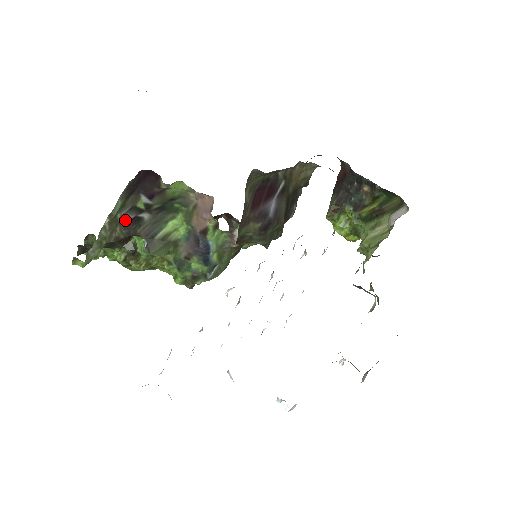
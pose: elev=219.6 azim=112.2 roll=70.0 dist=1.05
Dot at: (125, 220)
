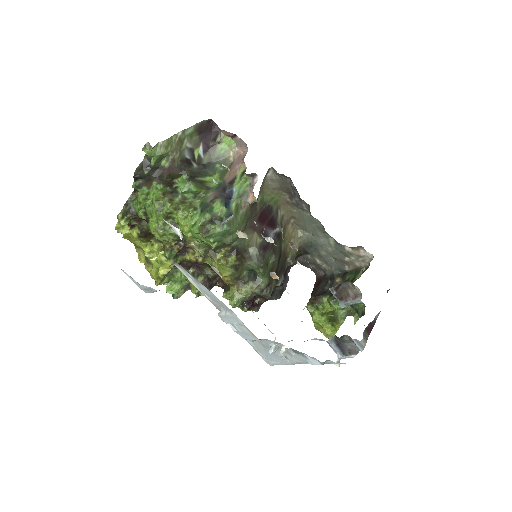
Dot at: (184, 154)
